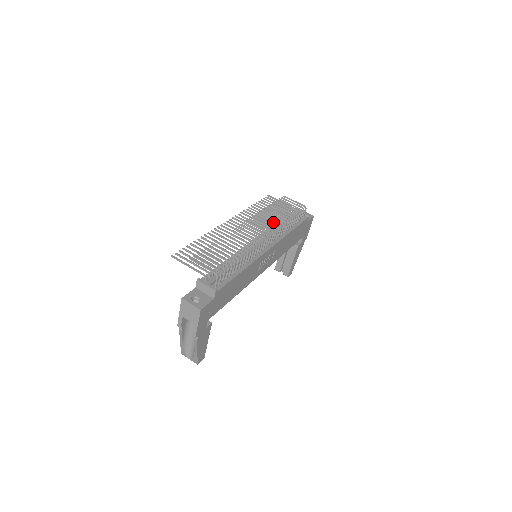
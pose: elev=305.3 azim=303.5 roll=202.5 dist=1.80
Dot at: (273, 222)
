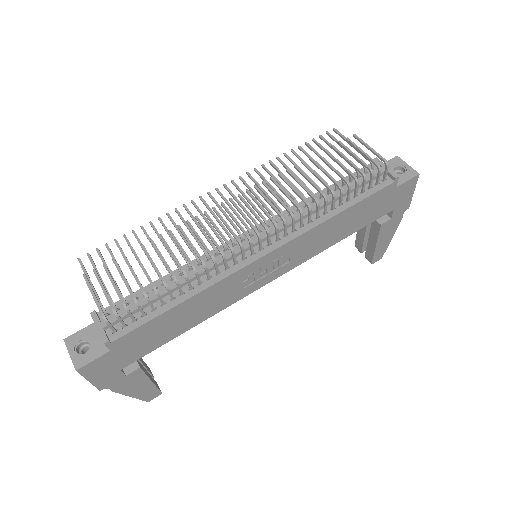
Dot at: (290, 200)
